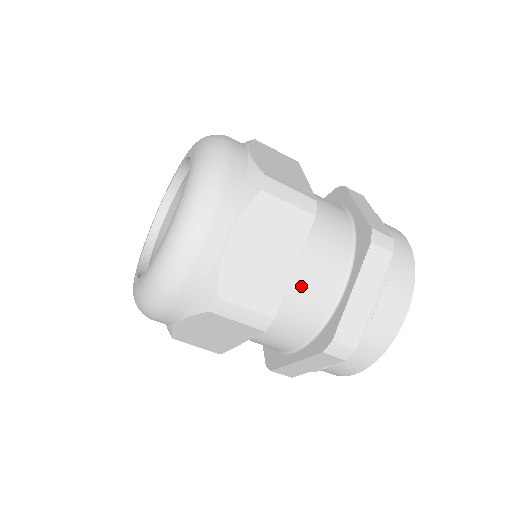
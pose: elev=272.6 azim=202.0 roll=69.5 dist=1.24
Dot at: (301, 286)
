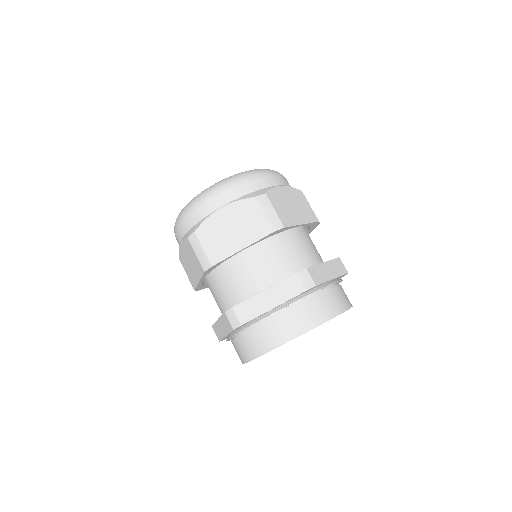
Dot at: (243, 267)
